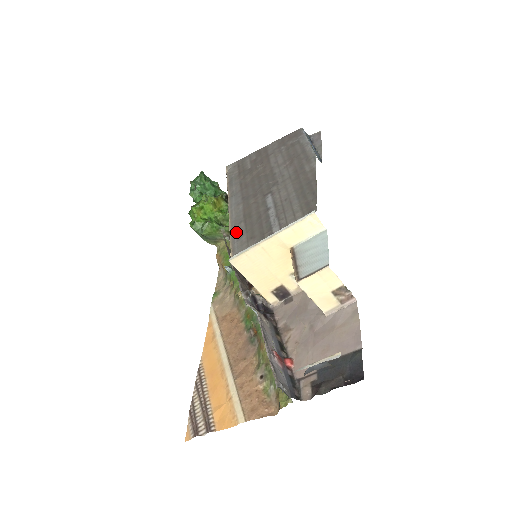
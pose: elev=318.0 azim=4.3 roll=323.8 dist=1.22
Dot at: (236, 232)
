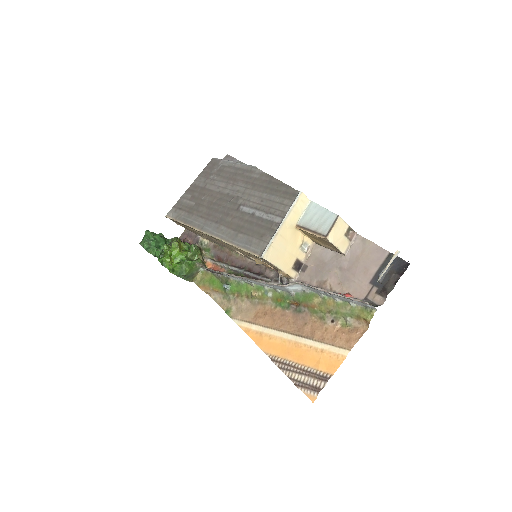
Dot at: (241, 242)
